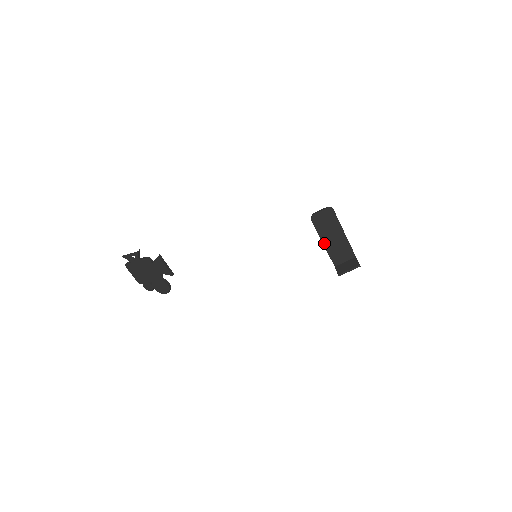
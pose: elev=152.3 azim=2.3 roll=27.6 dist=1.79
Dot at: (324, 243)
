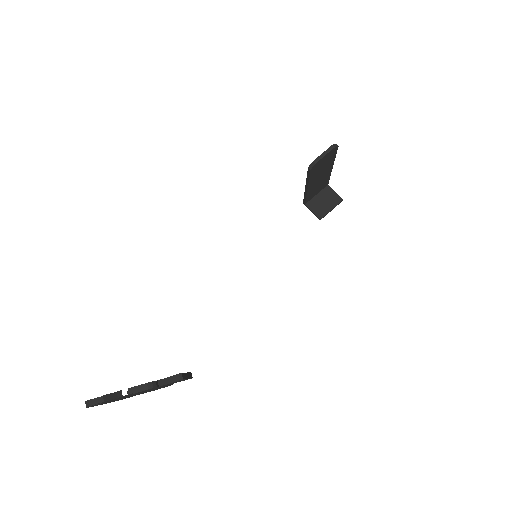
Dot at: (309, 187)
